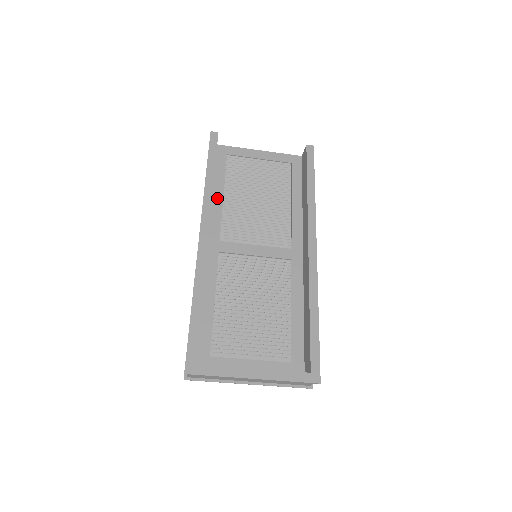
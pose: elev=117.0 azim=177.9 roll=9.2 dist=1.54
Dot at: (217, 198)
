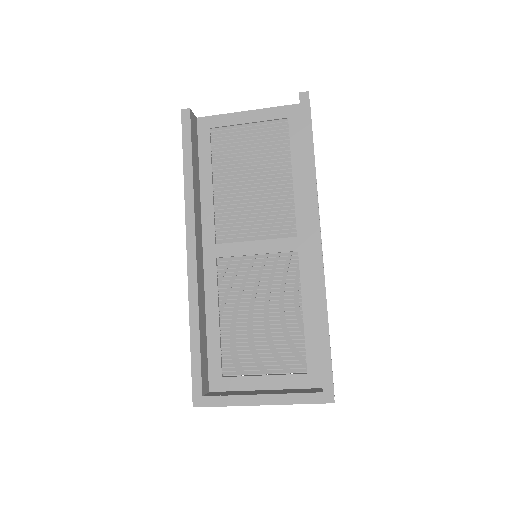
Dot at: (206, 191)
